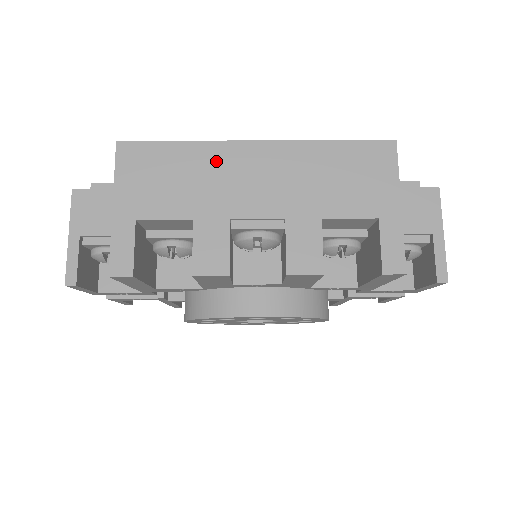
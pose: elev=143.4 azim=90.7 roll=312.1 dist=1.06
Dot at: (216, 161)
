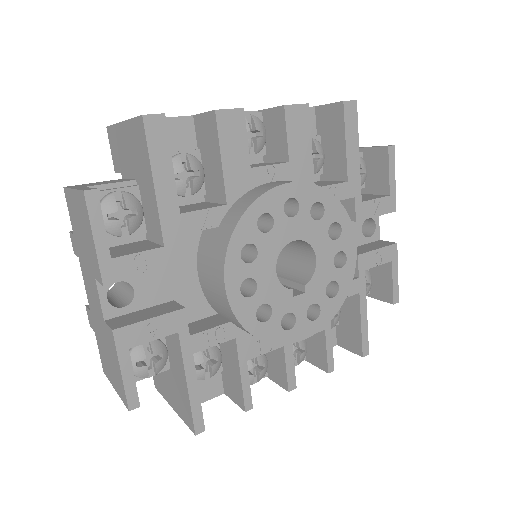
Dot at: occluded
